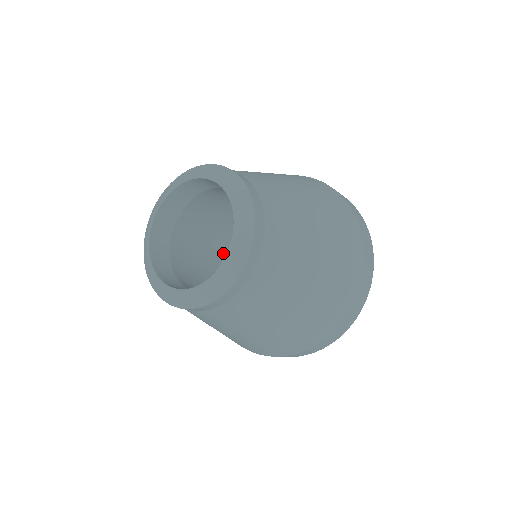
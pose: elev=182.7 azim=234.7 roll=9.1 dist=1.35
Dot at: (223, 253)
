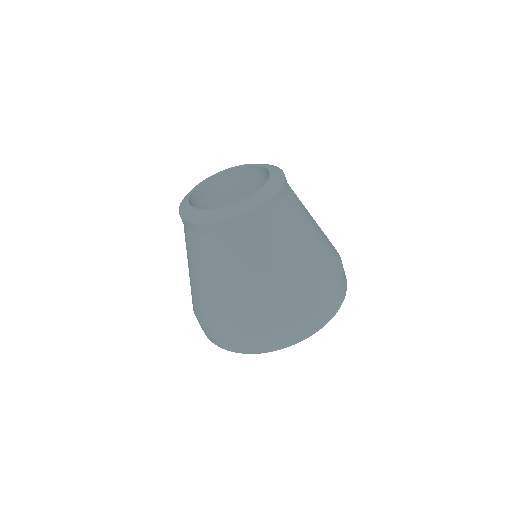
Dot at: occluded
